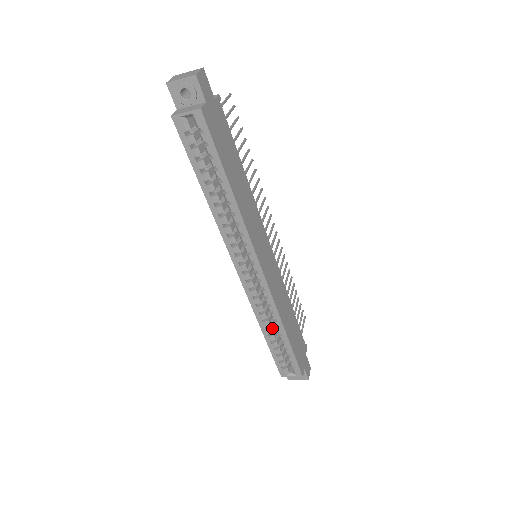
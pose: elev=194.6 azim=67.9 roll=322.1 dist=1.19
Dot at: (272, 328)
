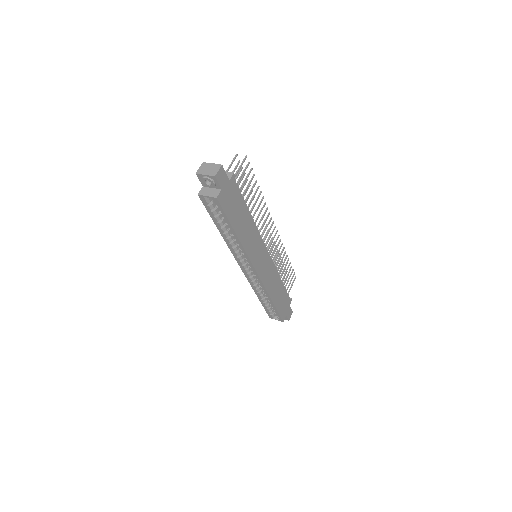
Dot at: (264, 295)
